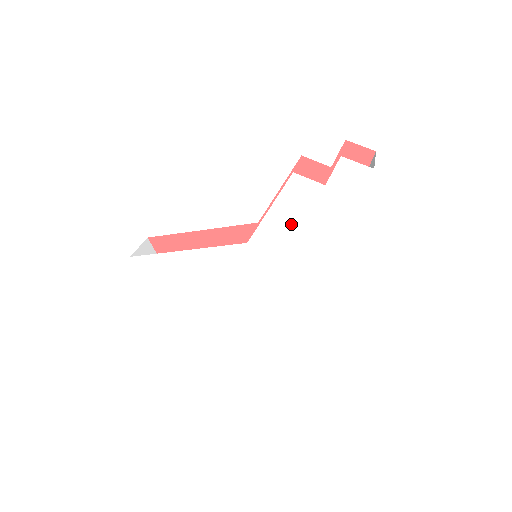
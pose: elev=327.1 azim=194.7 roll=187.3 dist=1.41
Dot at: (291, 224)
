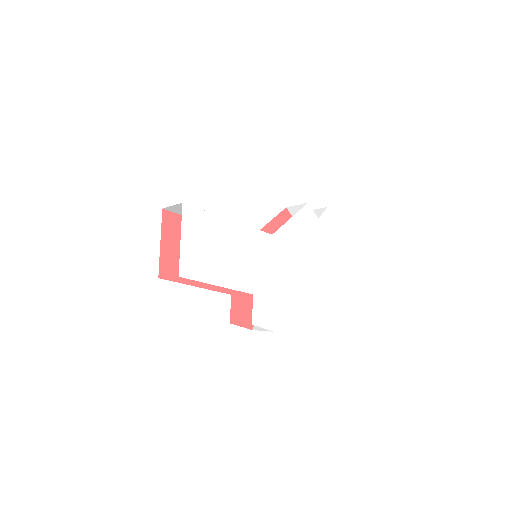
Dot at: (298, 234)
